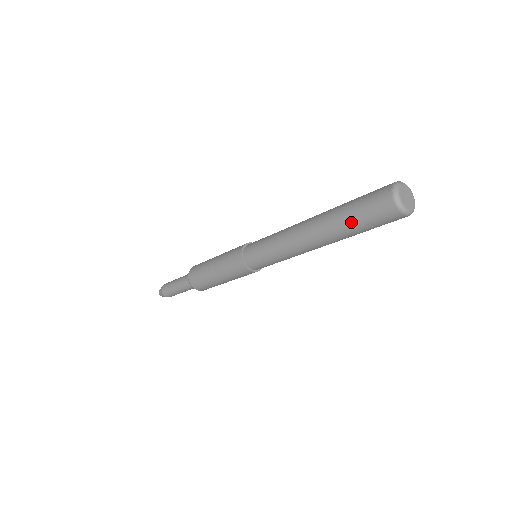
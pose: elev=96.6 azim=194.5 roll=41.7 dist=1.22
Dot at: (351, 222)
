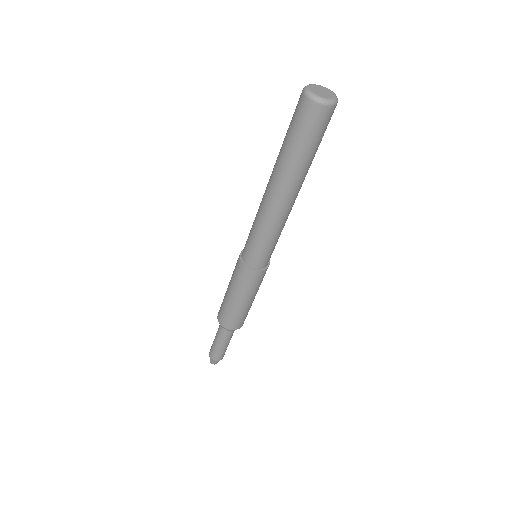
Dot at: (299, 152)
